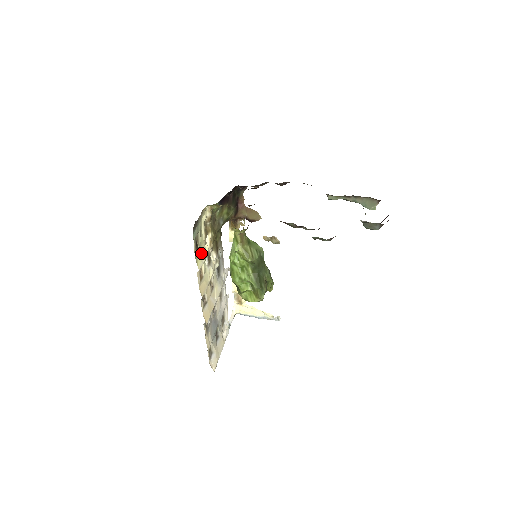
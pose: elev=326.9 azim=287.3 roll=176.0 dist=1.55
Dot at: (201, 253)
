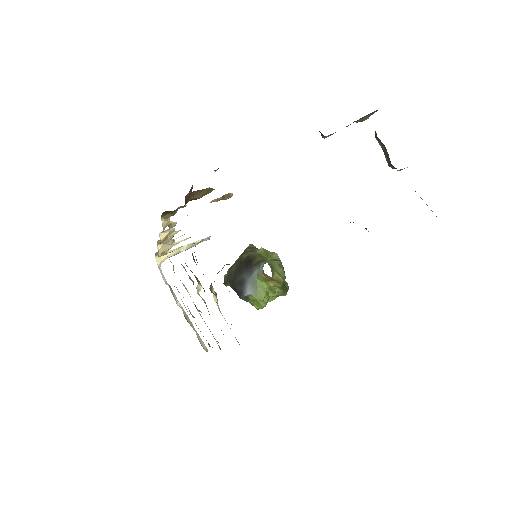
Dot at: occluded
